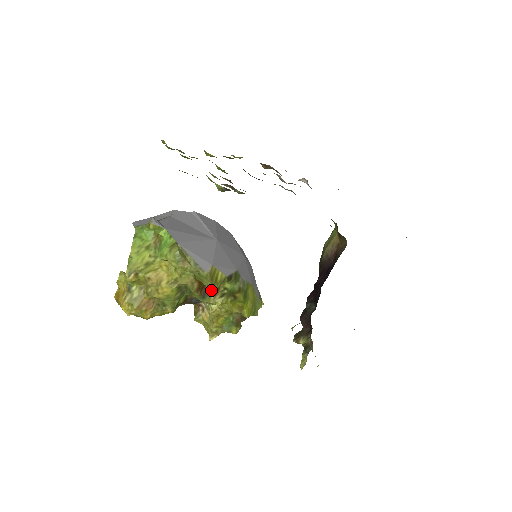
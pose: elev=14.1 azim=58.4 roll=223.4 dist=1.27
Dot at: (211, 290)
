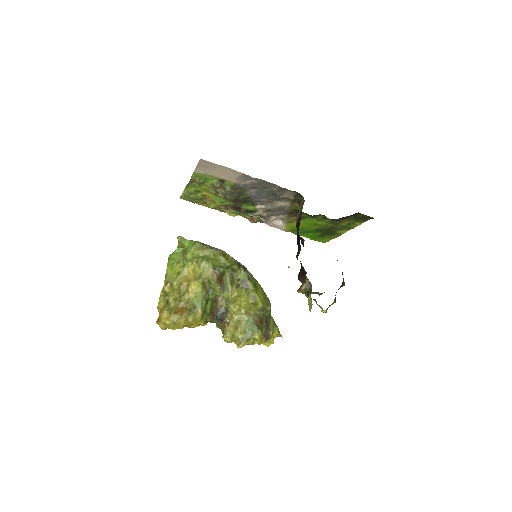
Dot at: (228, 283)
